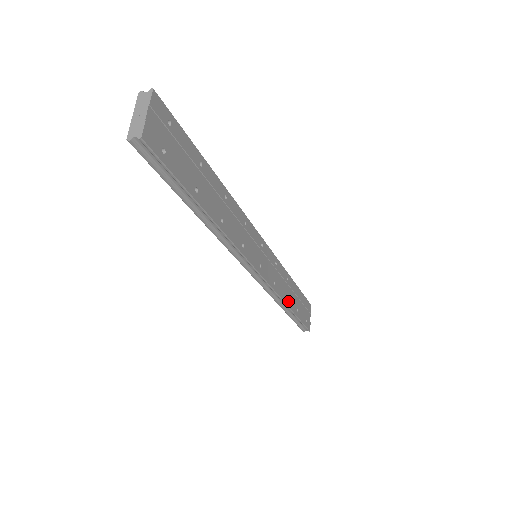
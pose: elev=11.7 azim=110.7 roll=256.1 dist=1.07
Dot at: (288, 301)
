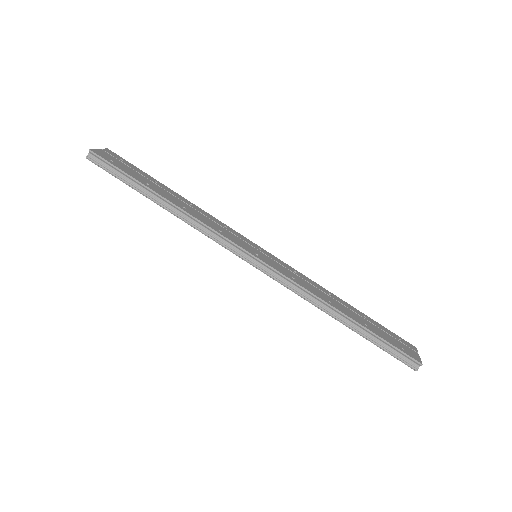
Dot at: (335, 306)
